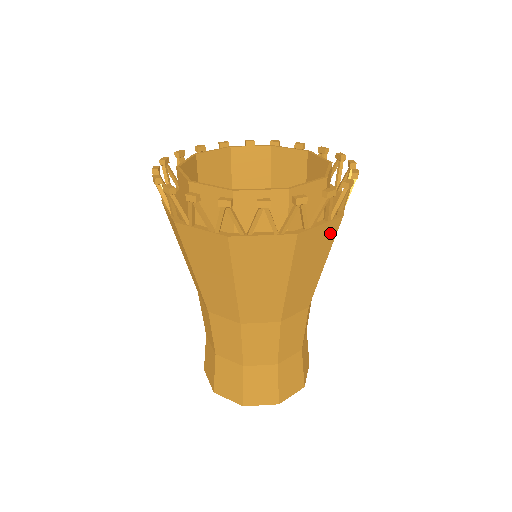
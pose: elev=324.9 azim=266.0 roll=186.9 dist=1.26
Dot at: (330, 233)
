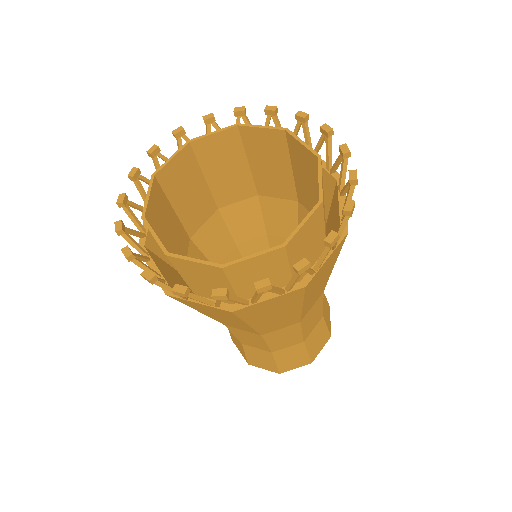
Dot at: (337, 251)
